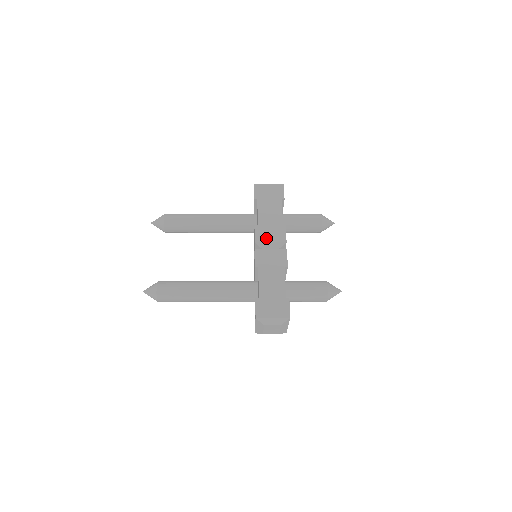
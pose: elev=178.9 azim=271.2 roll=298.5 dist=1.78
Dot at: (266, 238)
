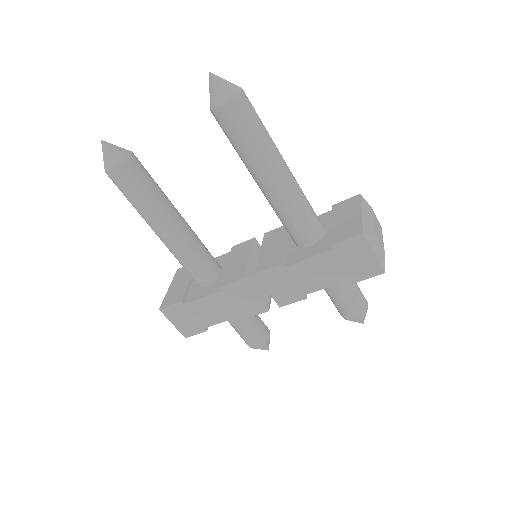
Dot at: occluded
